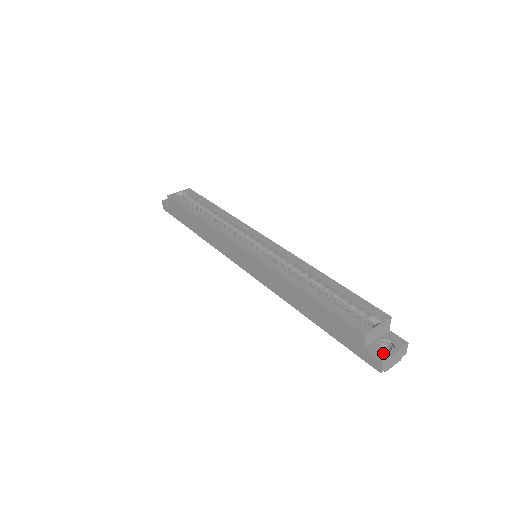
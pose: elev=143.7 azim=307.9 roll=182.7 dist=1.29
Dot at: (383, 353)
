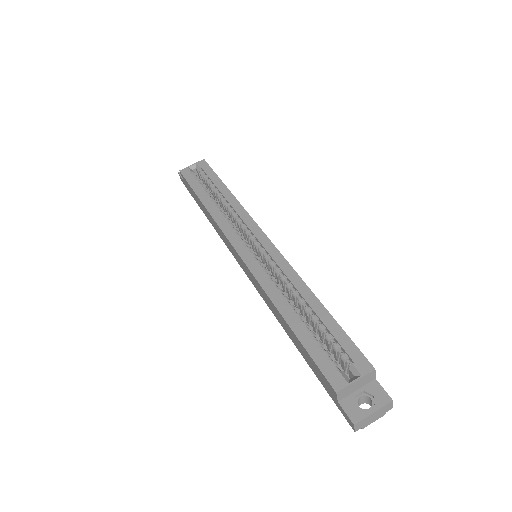
Dot at: (358, 412)
